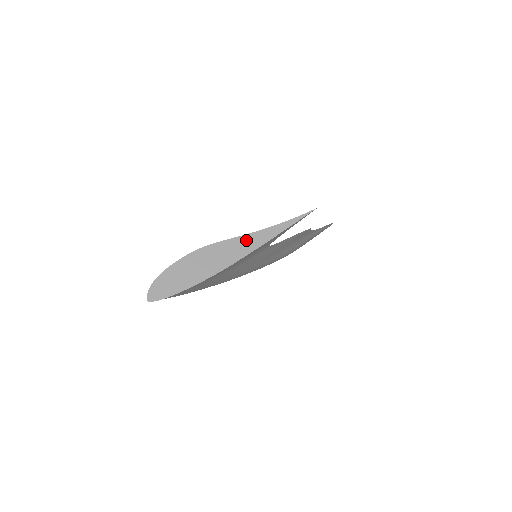
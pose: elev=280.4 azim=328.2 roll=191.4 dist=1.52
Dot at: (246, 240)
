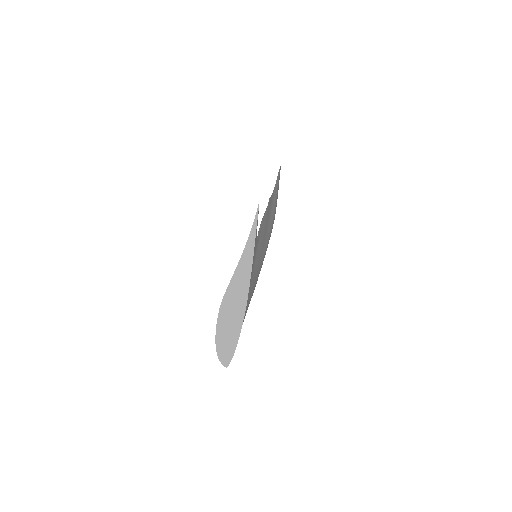
Dot at: (240, 271)
